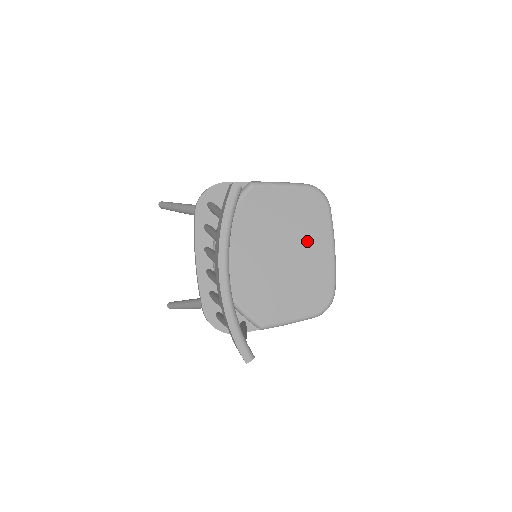
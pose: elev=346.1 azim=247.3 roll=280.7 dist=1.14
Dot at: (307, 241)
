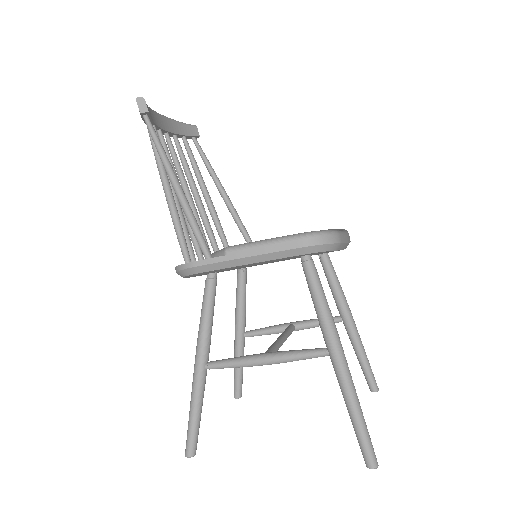
Dot at: occluded
